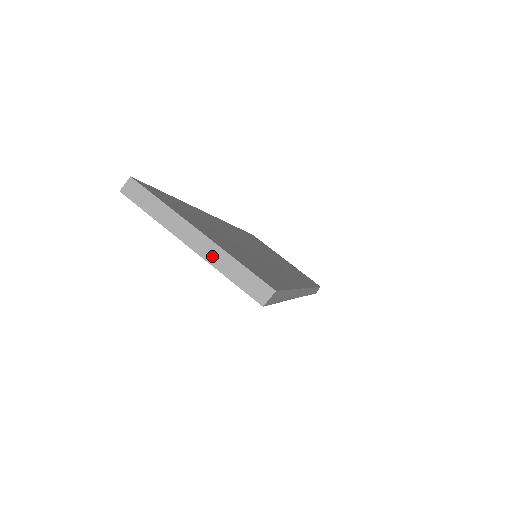
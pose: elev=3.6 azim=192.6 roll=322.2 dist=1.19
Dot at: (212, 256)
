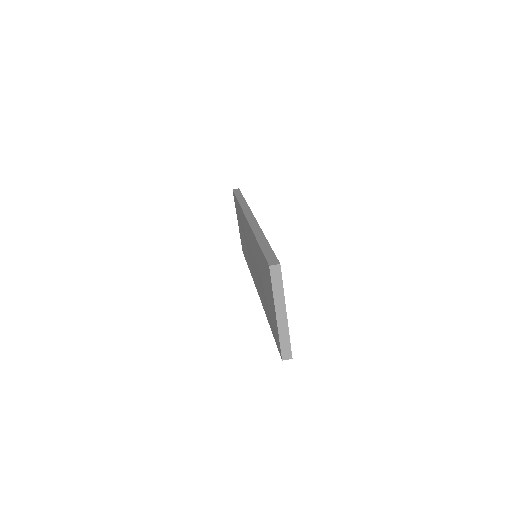
Dot at: (282, 327)
